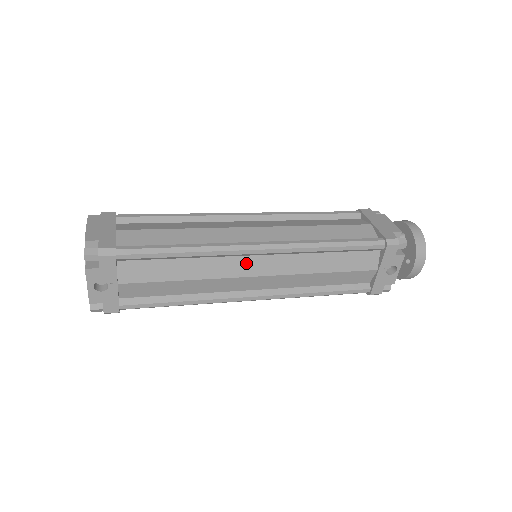
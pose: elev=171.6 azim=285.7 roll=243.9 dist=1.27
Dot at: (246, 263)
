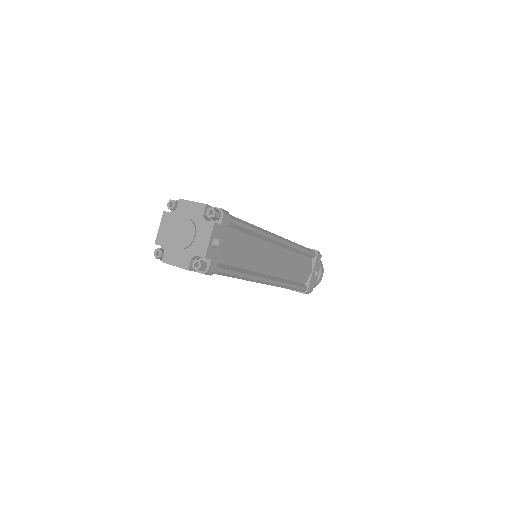
Dot at: (271, 249)
